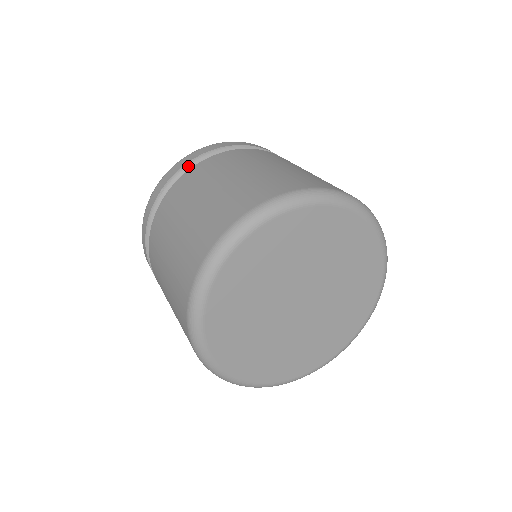
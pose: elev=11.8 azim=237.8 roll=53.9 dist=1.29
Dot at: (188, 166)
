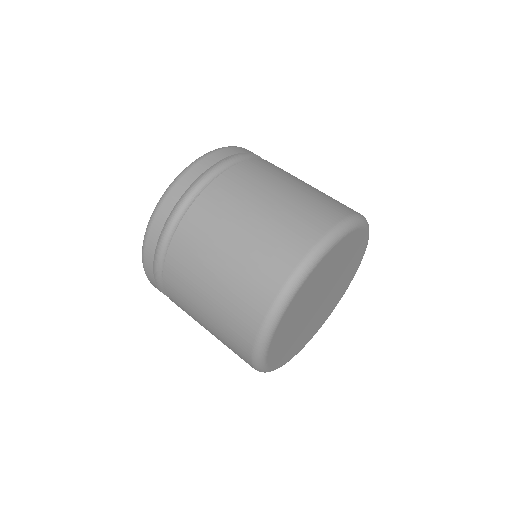
Dot at: (185, 195)
